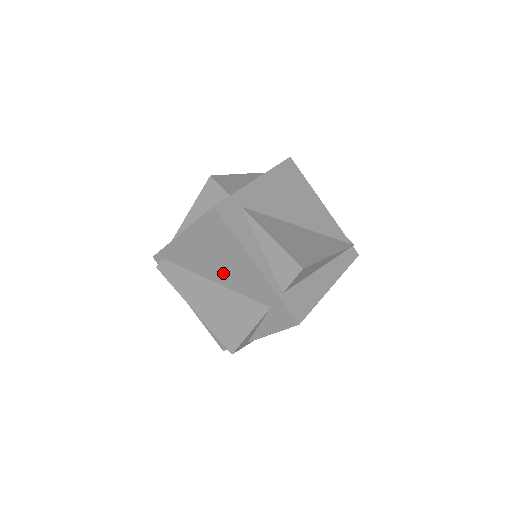
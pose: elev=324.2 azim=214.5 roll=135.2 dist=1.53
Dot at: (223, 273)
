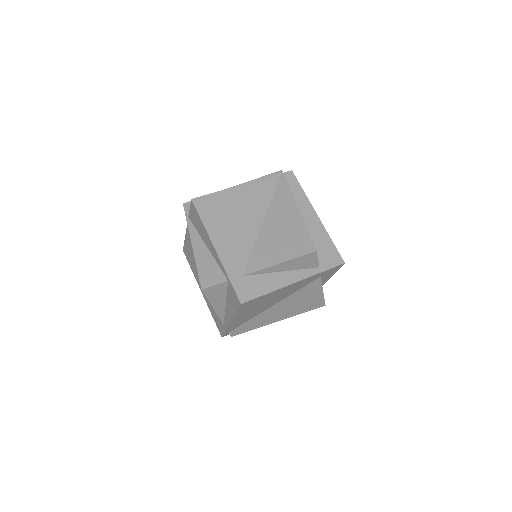
Dot at: (276, 300)
